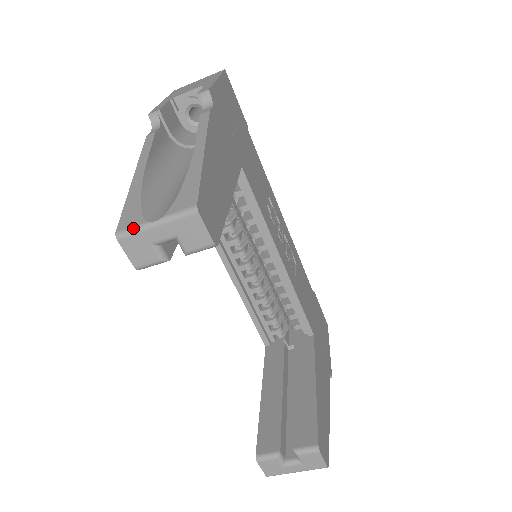
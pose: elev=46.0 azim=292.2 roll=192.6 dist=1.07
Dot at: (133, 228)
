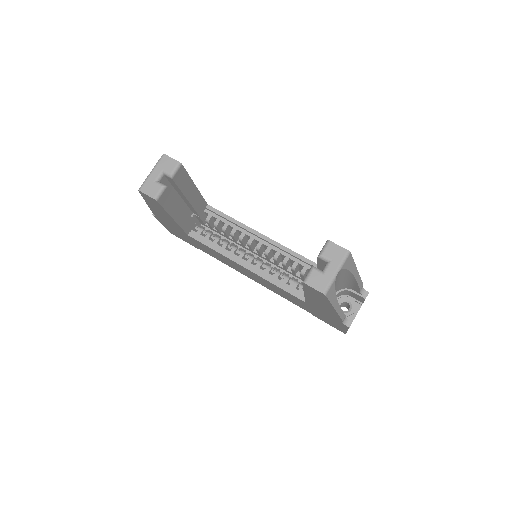
Dot at: (144, 182)
